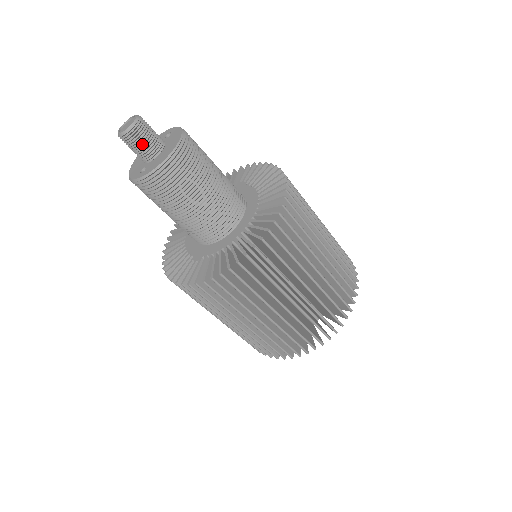
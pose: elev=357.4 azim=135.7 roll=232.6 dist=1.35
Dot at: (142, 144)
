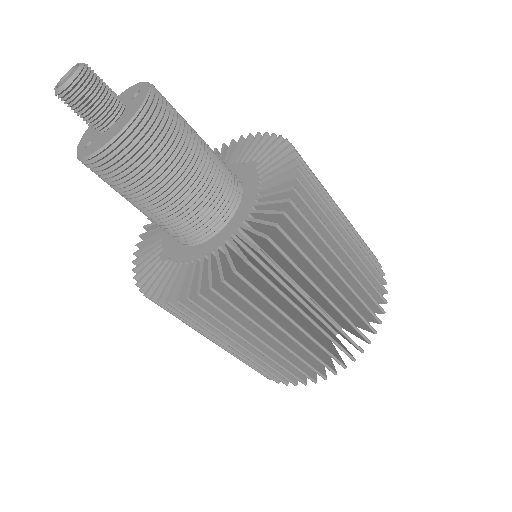
Dot at: (83, 111)
